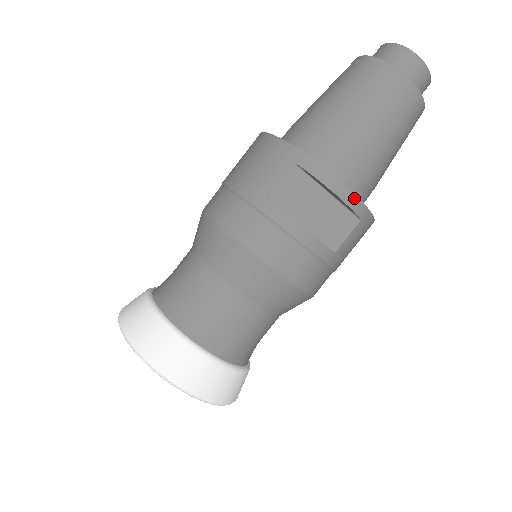
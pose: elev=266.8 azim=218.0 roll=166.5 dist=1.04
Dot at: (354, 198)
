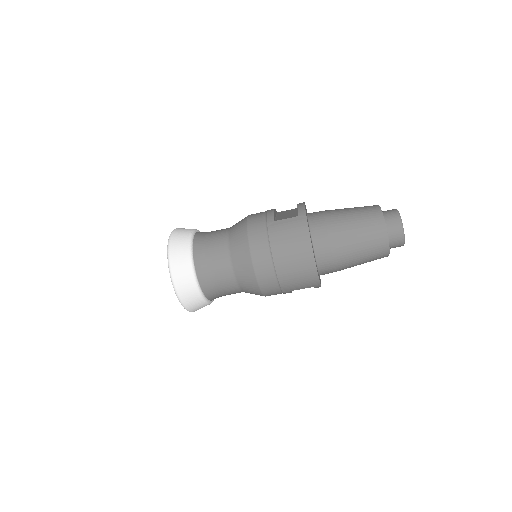
Dot at: occluded
